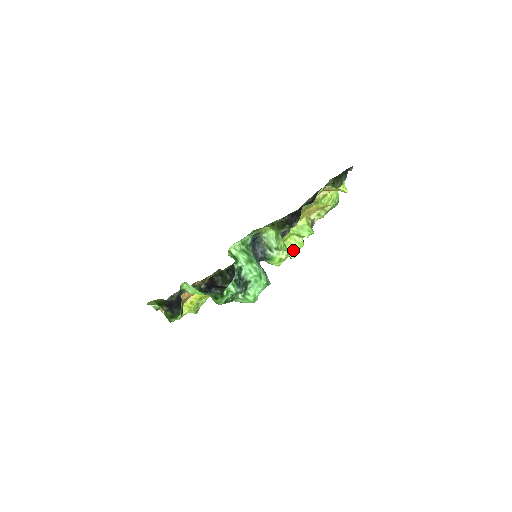
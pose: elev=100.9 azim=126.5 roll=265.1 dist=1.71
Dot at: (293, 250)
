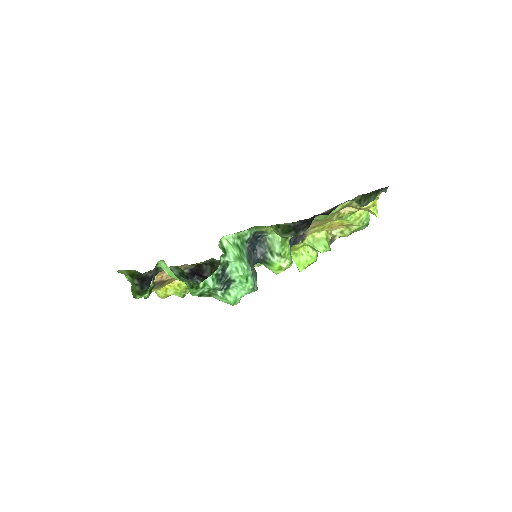
Dot at: (303, 262)
